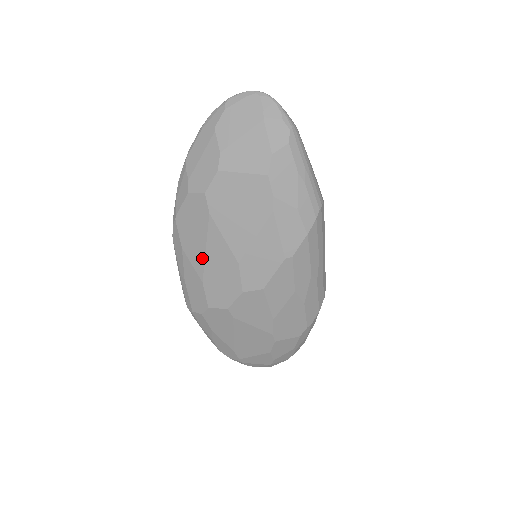
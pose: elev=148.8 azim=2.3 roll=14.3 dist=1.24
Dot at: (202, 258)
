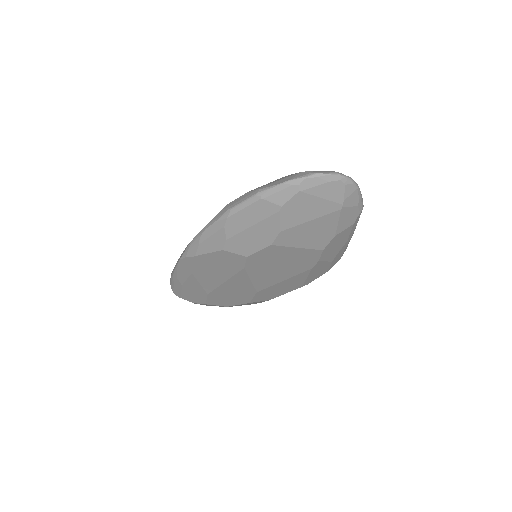
Dot at: (216, 284)
